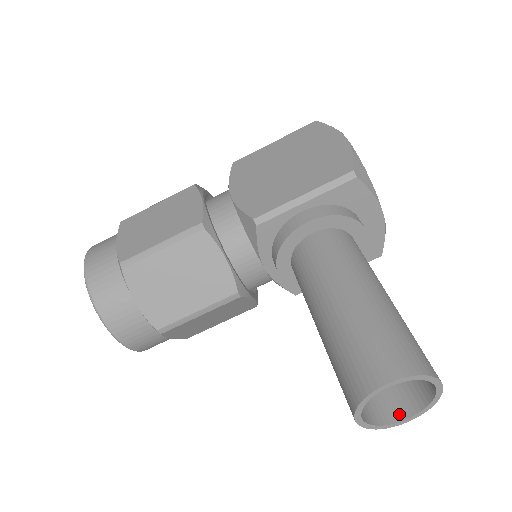
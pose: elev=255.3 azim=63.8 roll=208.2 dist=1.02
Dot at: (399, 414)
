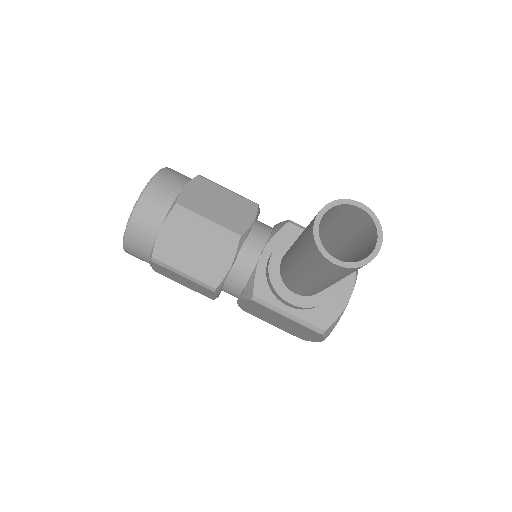
Dot at: (333, 259)
